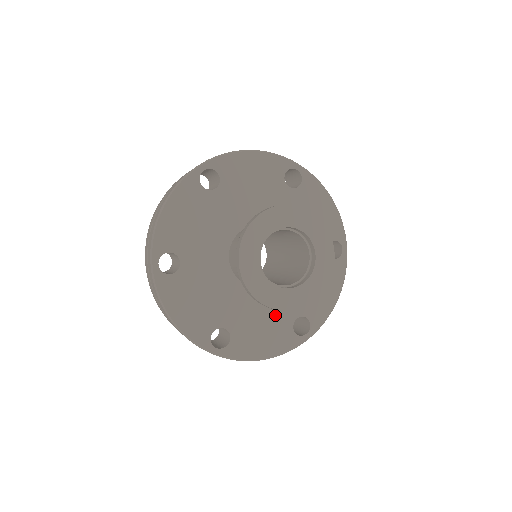
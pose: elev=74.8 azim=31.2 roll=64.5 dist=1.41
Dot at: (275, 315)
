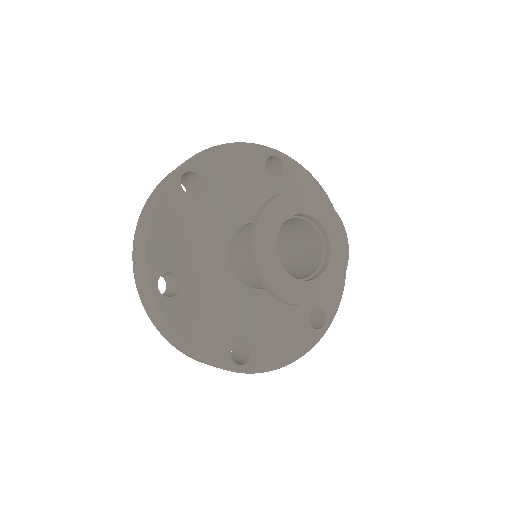
Dot at: (229, 317)
